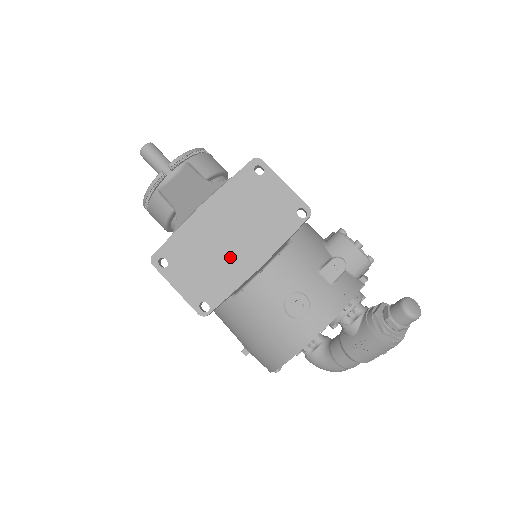
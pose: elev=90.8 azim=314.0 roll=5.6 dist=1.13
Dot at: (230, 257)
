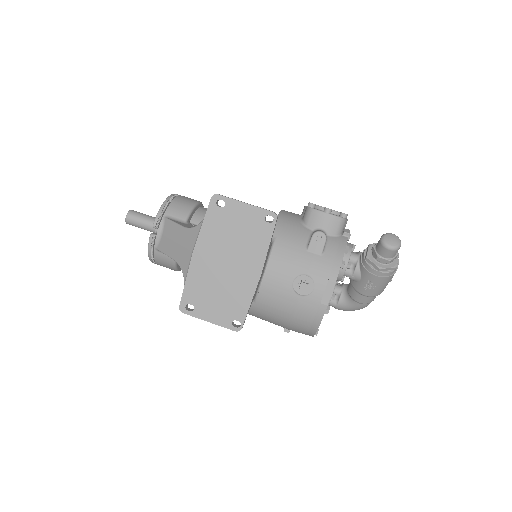
Dot at: (235, 279)
